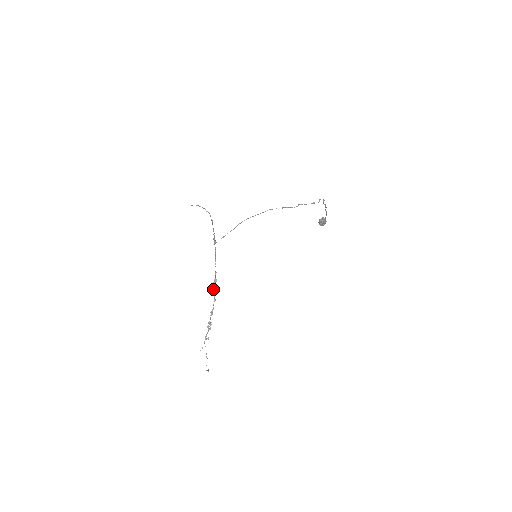
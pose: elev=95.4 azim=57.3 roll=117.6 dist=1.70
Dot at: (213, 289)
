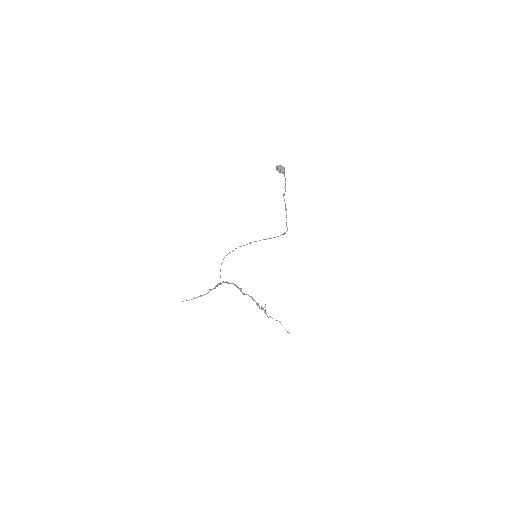
Dot at: (244, 294)
